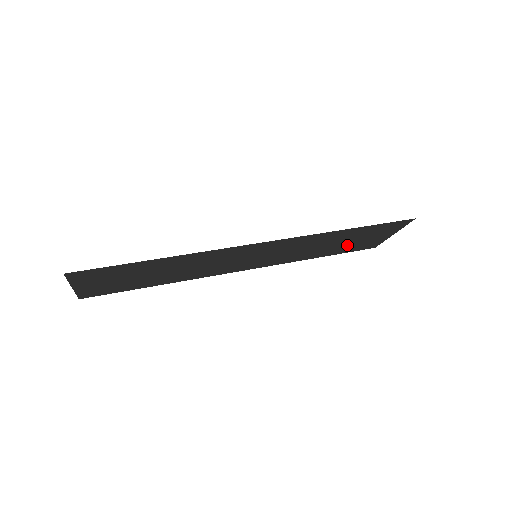
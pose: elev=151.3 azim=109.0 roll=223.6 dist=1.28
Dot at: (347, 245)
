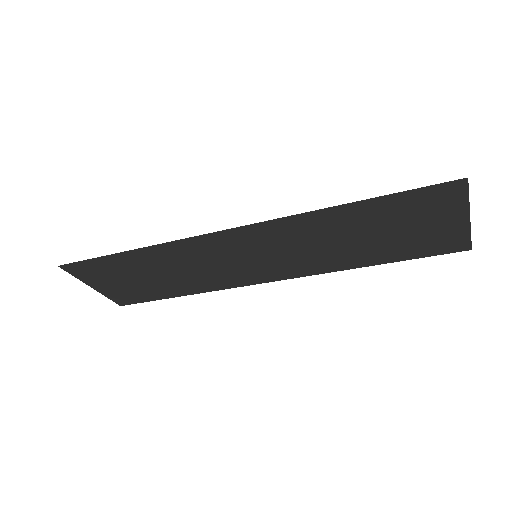
Dot at: (395, 241)
